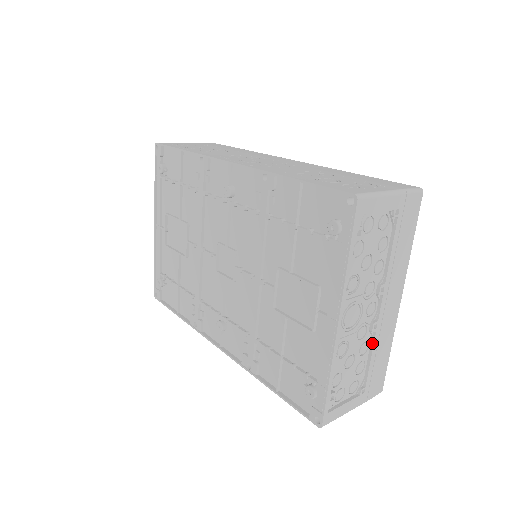
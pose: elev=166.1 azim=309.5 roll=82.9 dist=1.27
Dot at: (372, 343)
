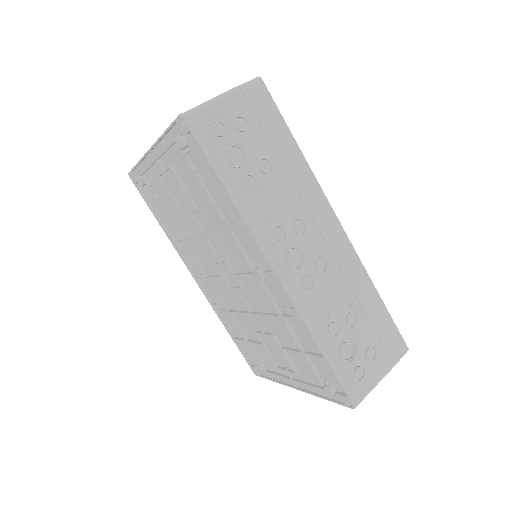
Dot at: occluded
